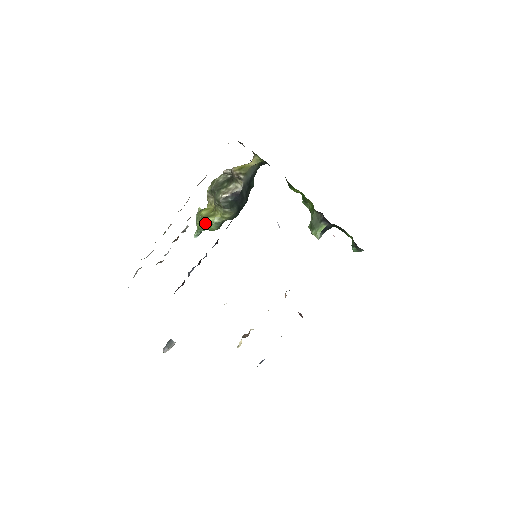
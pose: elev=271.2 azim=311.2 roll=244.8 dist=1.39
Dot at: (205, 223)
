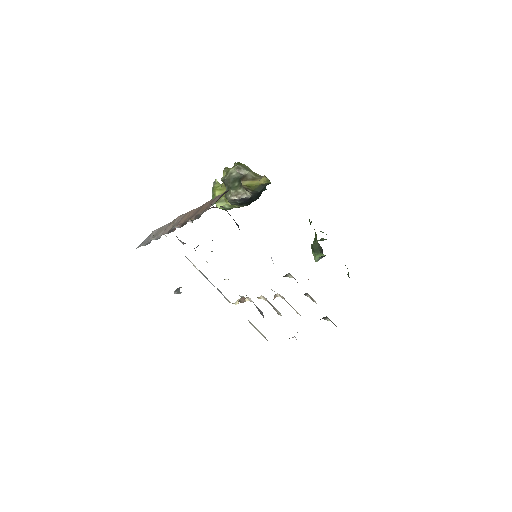
Dot at: occluded
